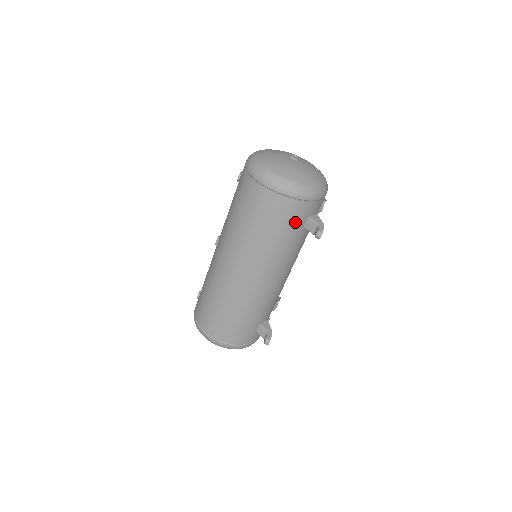
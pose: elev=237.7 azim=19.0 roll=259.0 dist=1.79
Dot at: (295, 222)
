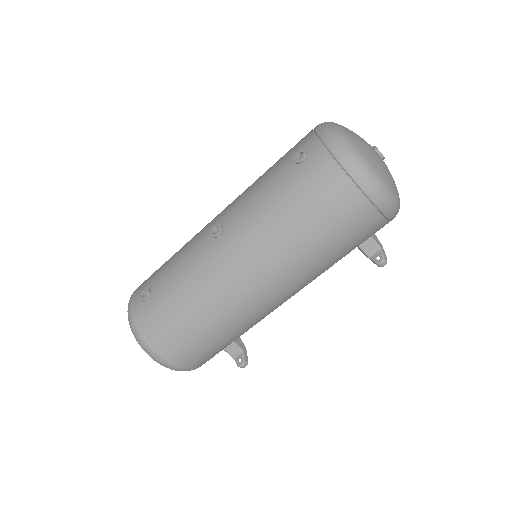
Dot at: (362, 242)
